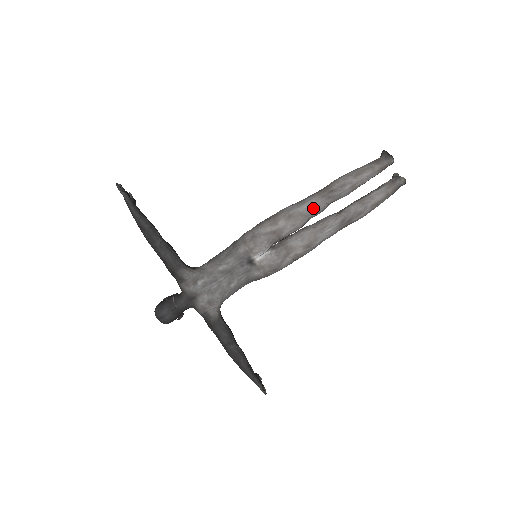
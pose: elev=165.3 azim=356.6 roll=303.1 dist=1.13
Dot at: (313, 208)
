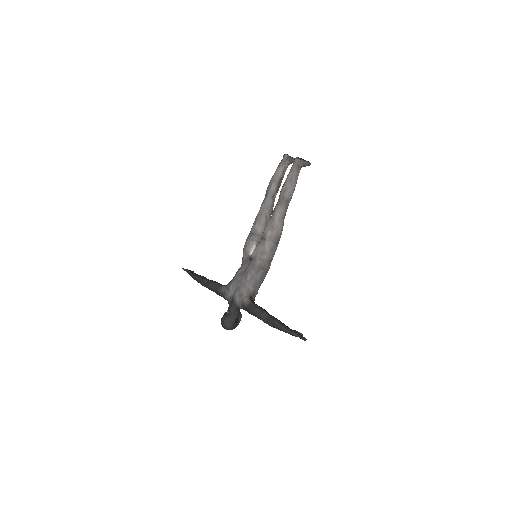
Dot at: (263, 207)
